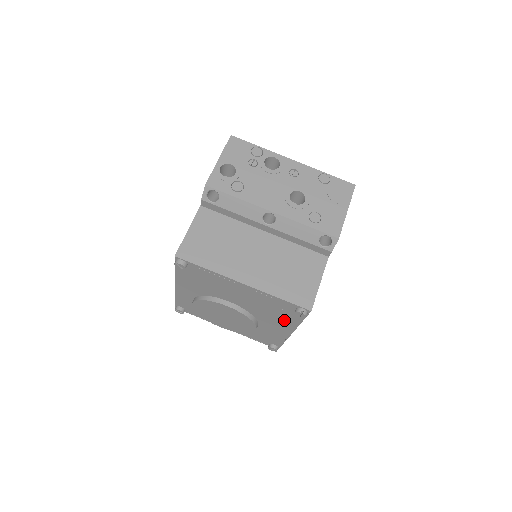
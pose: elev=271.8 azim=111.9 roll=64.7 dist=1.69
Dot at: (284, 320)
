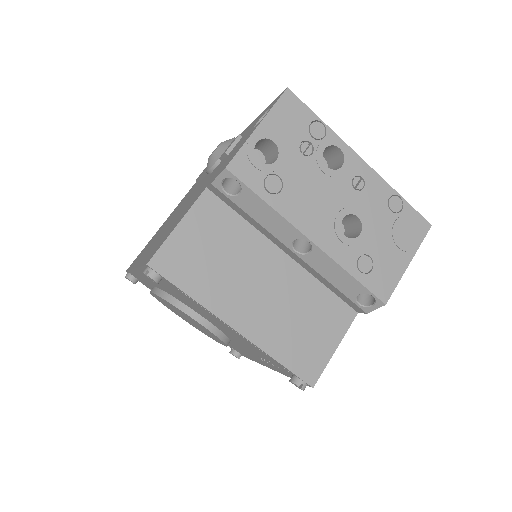
Dot at: (268, 363)
